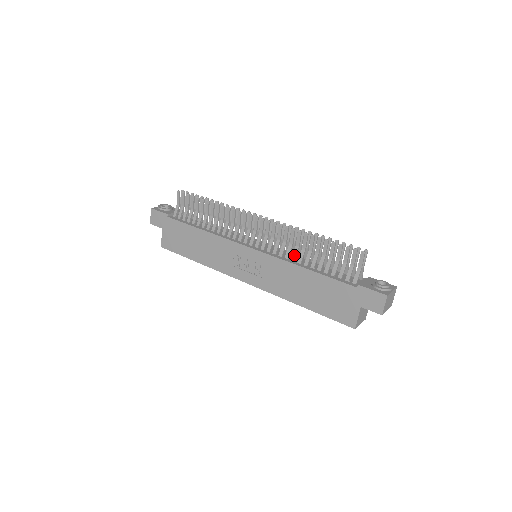
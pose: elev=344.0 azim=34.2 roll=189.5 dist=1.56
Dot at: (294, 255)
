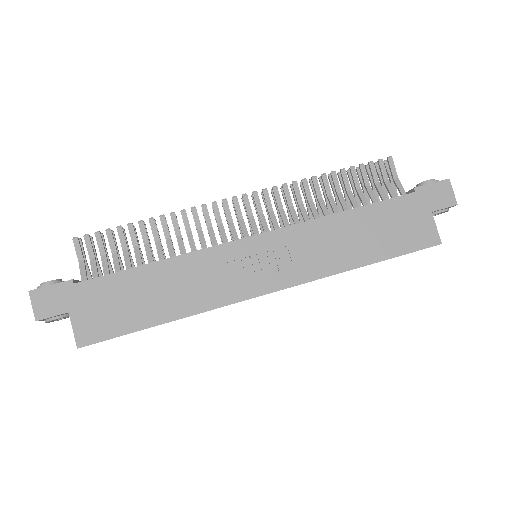
Dot at: (314, 211)
